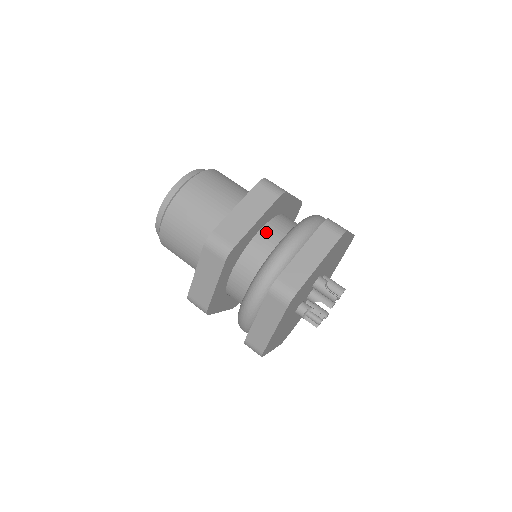
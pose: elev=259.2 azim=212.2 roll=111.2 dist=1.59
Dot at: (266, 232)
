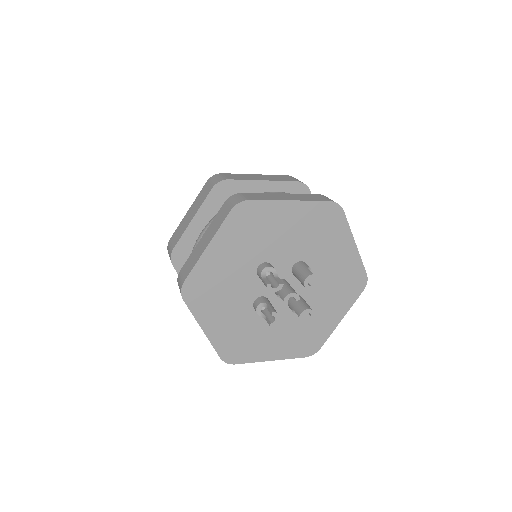
Dot at: occluded
